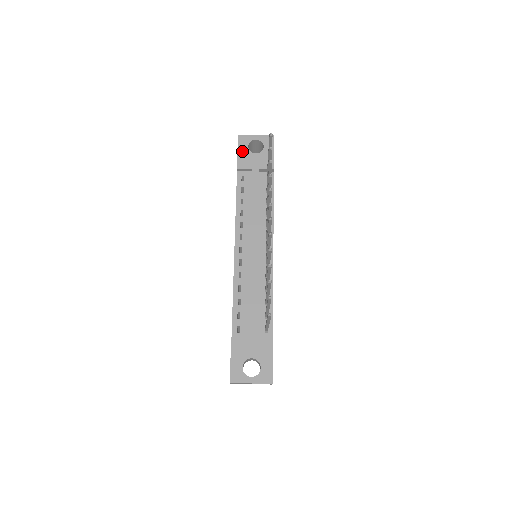
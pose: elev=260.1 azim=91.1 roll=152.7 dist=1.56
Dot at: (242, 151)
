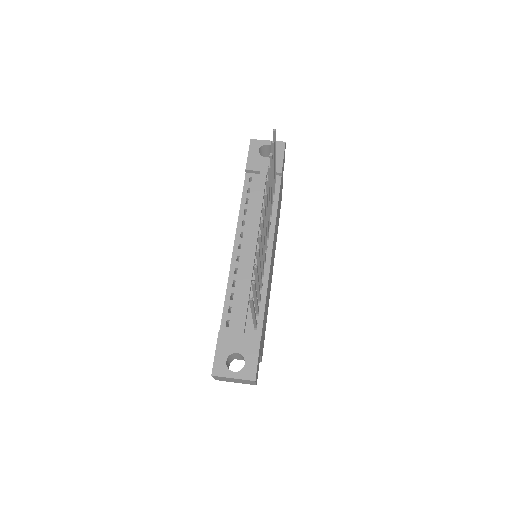
Dot at: (252, 154)
